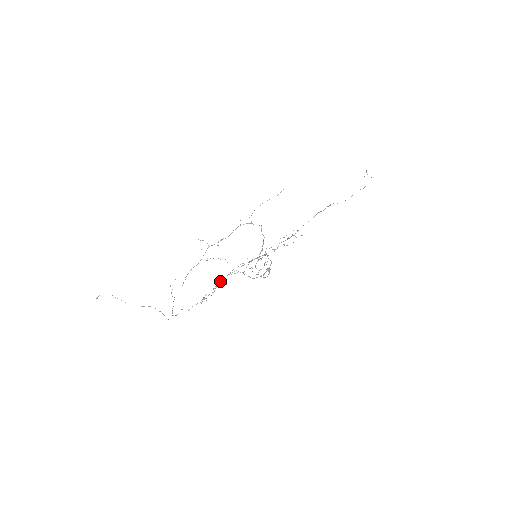
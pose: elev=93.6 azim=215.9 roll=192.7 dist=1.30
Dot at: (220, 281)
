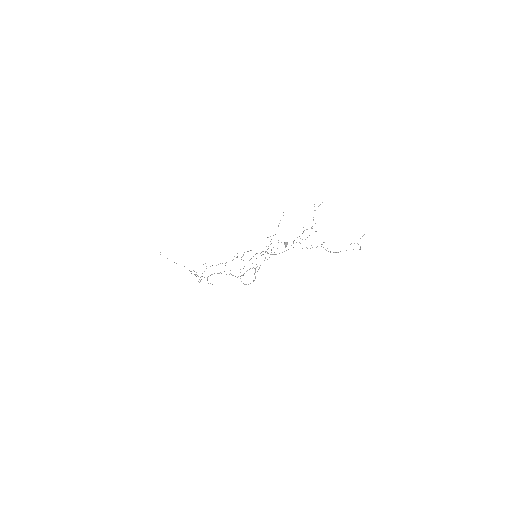
Dot at: occluded
